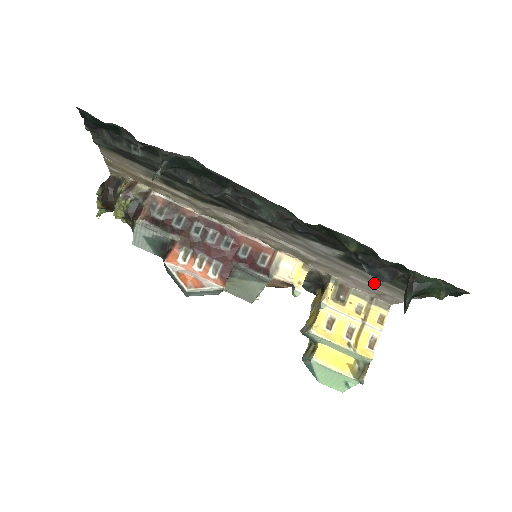
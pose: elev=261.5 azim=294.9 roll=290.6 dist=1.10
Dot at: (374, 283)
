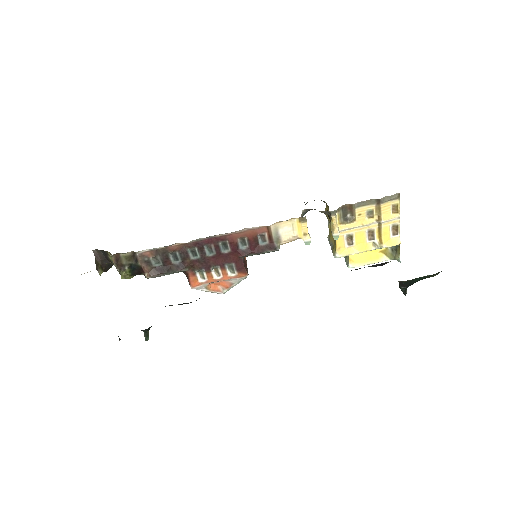
Dot at: occluded
